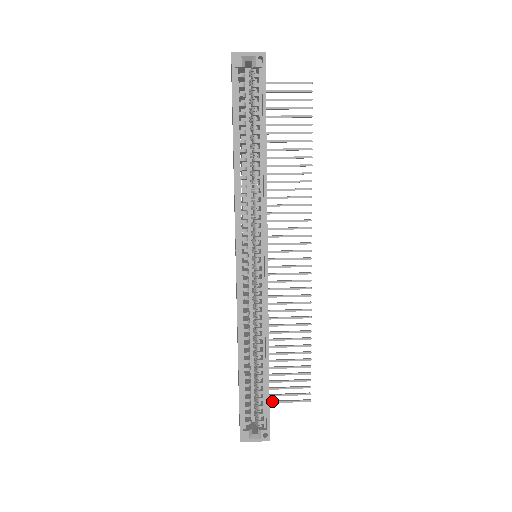
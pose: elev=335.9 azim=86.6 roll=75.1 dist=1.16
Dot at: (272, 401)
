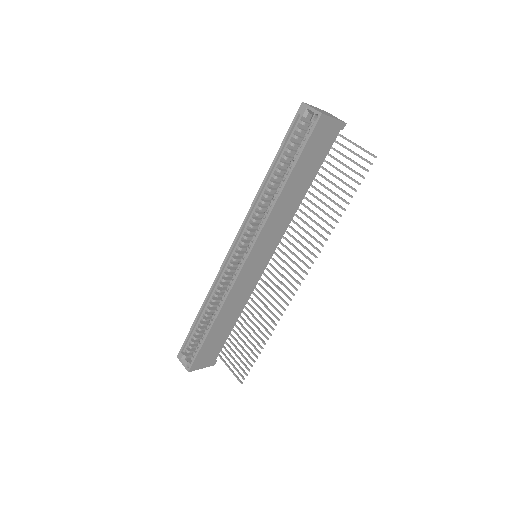
Dot at: (224, 360)
